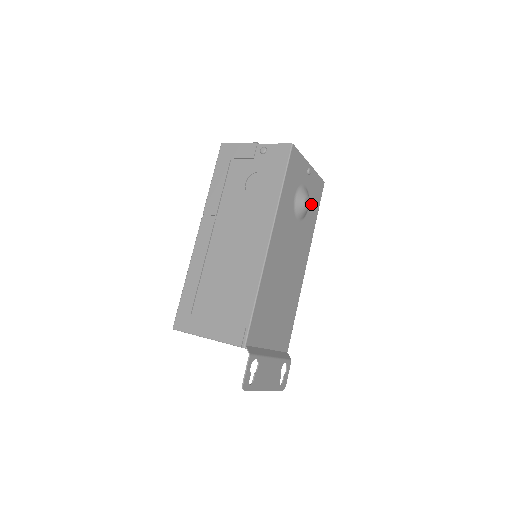
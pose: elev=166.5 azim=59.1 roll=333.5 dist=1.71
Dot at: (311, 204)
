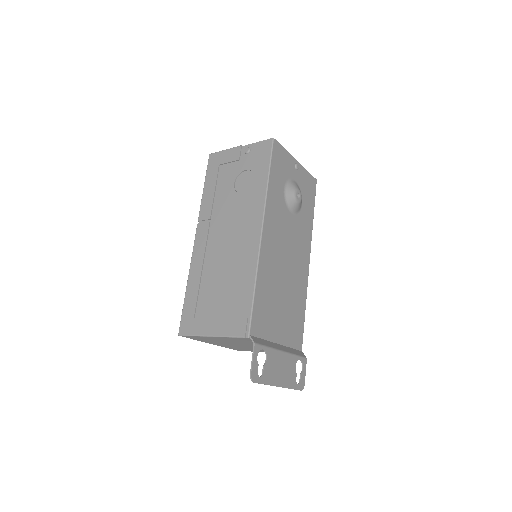
Dot at: (305, 200)
